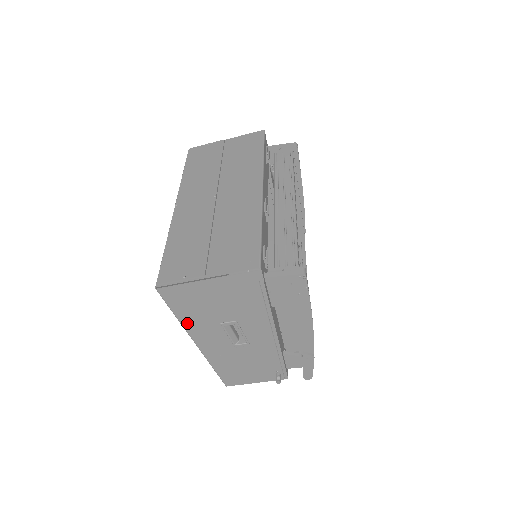
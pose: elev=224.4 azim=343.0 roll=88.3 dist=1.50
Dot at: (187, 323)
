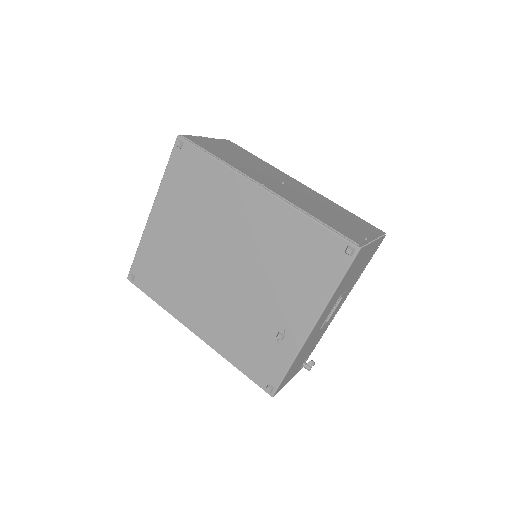
Dot at: (333, 297)
